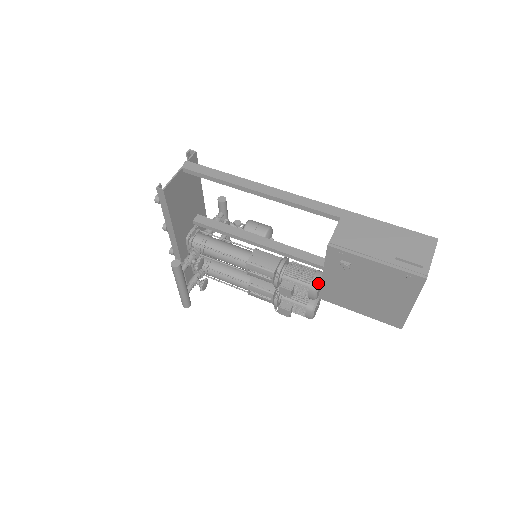
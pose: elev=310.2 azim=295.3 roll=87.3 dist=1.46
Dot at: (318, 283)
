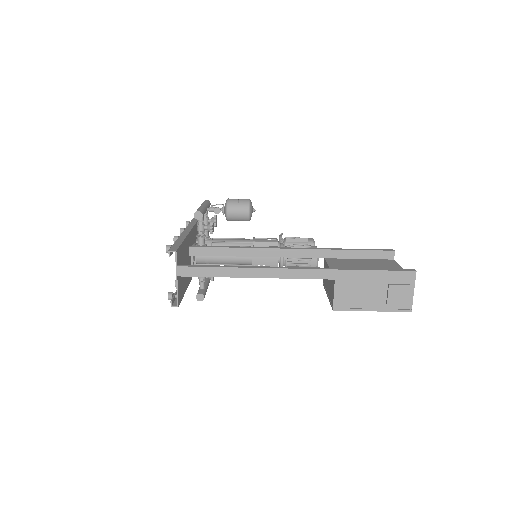
Dot at: (317, 265)
